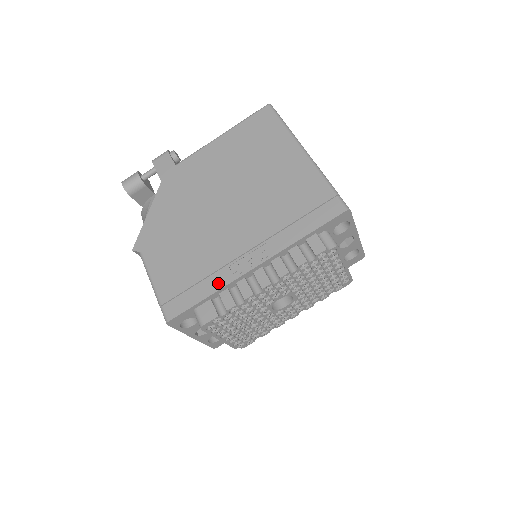
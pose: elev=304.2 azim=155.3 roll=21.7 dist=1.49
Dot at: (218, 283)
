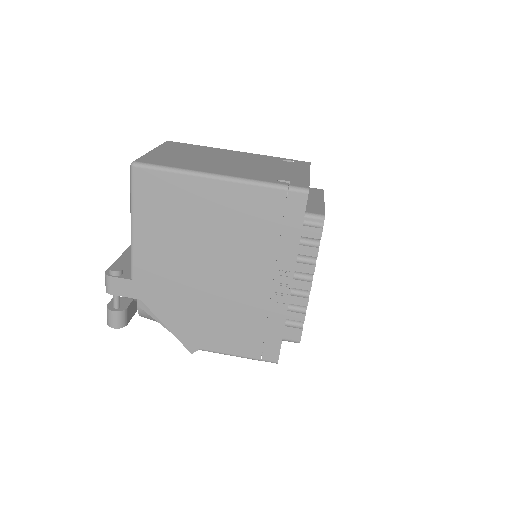
Dot at: (280, 317)
